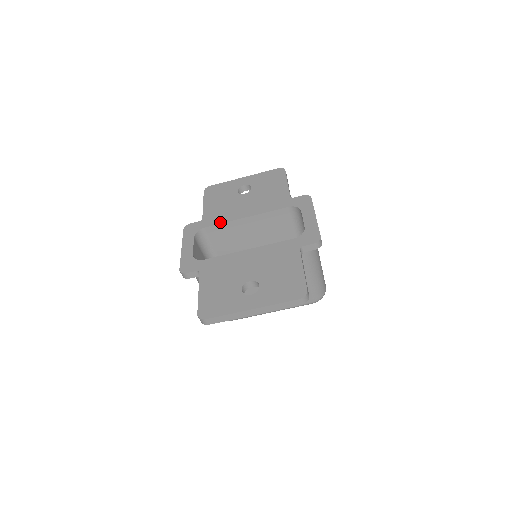
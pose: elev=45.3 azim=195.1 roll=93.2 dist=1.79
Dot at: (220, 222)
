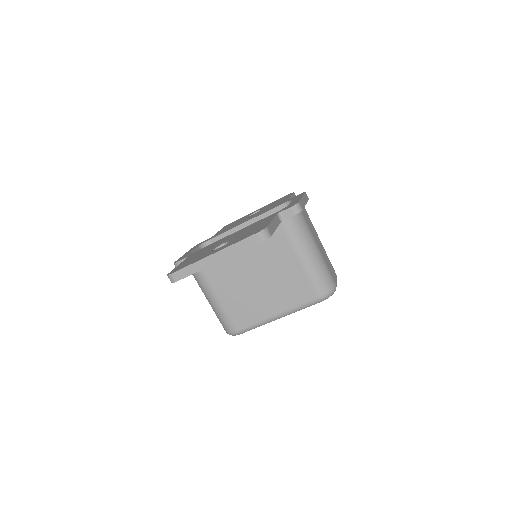
Dot at: (224, 232)
